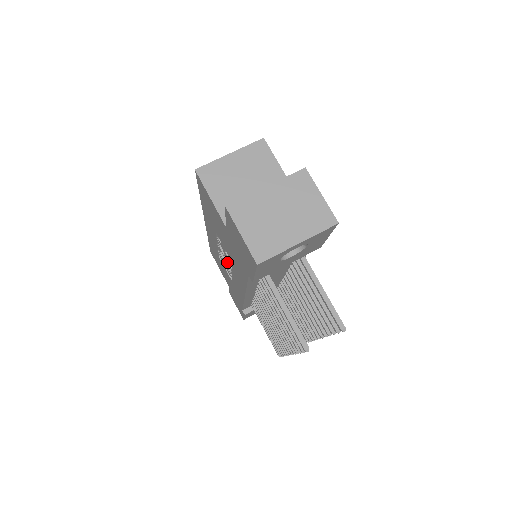
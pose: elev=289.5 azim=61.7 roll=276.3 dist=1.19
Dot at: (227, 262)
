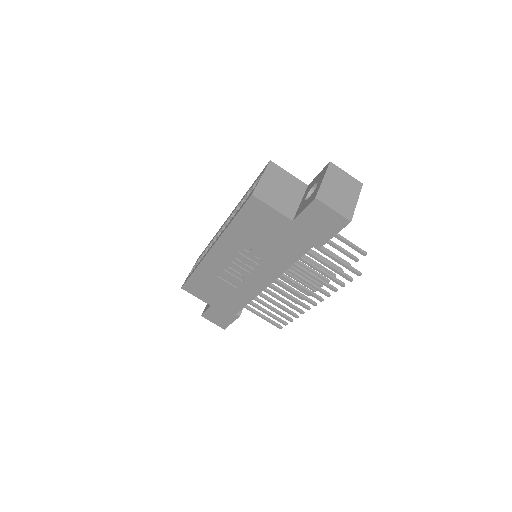
Dot at: (247, 267)
